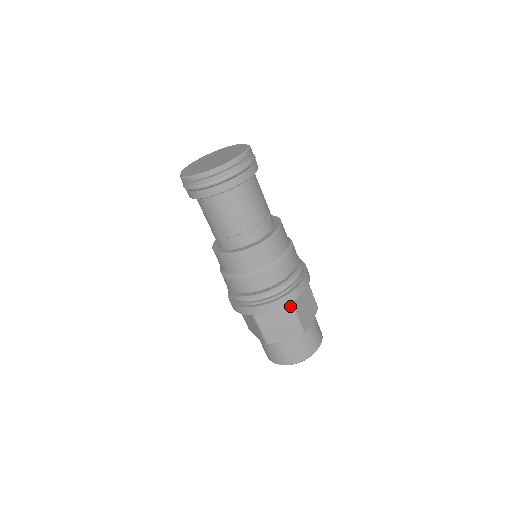
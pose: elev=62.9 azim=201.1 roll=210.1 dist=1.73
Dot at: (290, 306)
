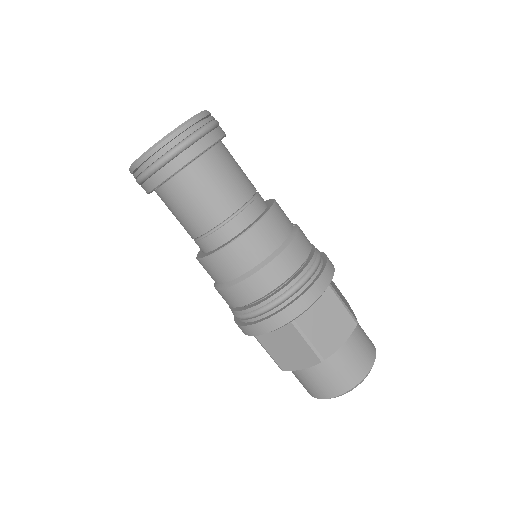
Dot at: (293, 326)
